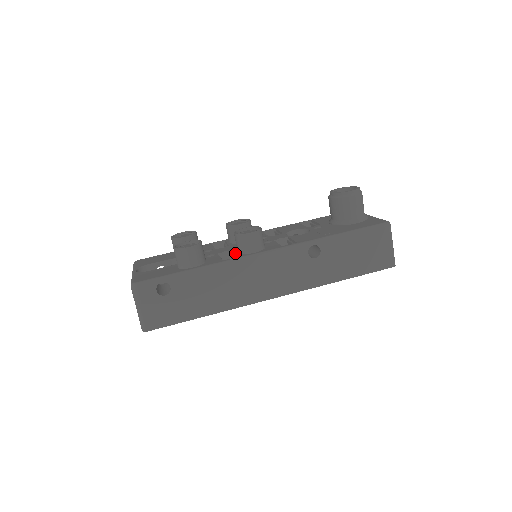
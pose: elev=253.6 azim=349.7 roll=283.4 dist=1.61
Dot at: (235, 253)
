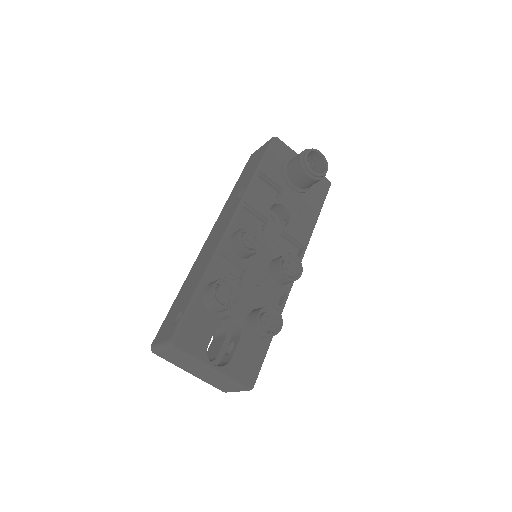
Dot at: (275, 286)
